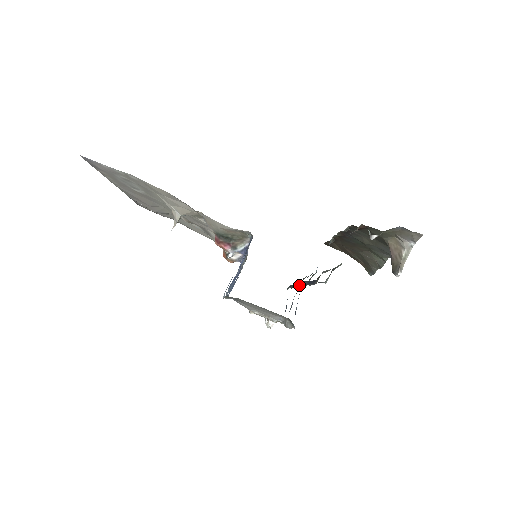
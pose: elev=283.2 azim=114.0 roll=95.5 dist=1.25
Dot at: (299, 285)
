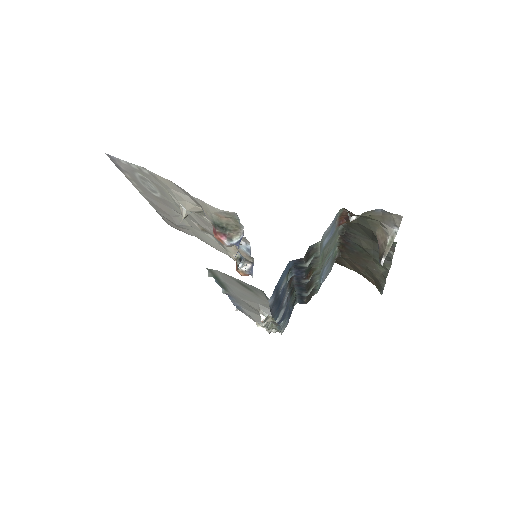
Dot at: (300, 292)
